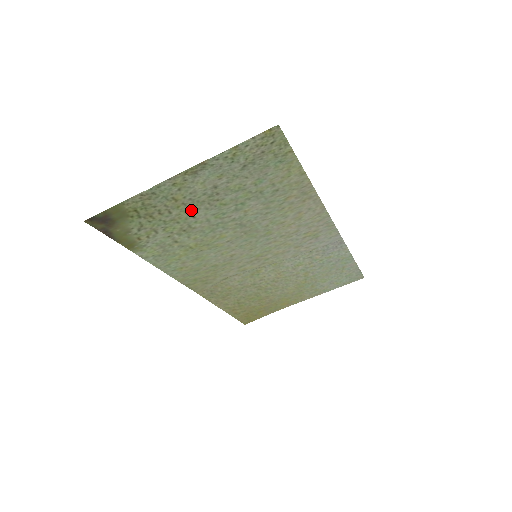
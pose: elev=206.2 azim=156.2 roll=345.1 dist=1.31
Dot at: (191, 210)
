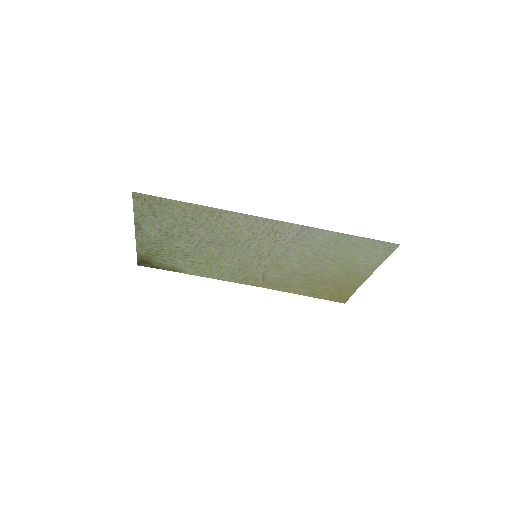
Dot at: (170, 245)
